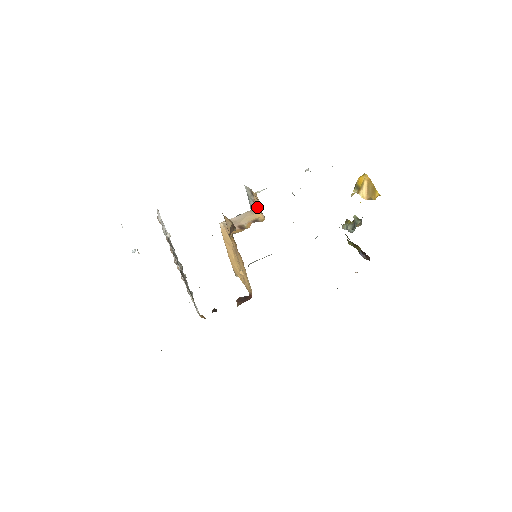
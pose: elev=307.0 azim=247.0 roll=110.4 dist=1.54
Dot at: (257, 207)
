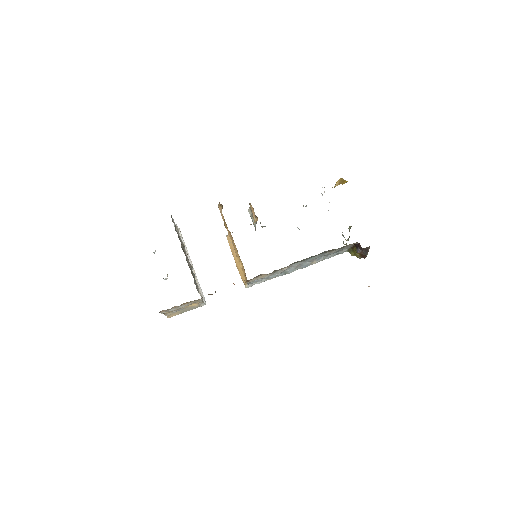
Dot at: (254, 216)
